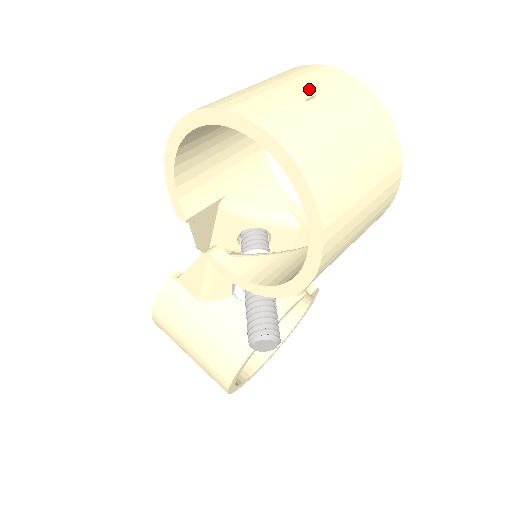
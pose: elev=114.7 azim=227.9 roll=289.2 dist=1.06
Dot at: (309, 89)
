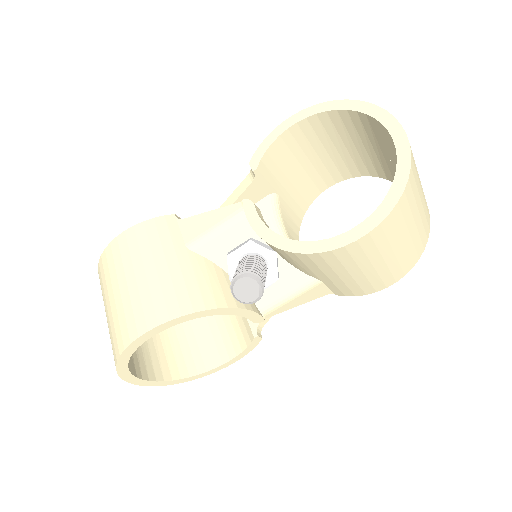
Dot at: occluded
